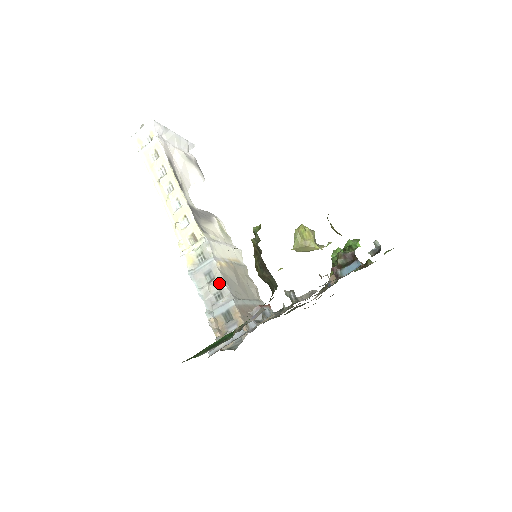
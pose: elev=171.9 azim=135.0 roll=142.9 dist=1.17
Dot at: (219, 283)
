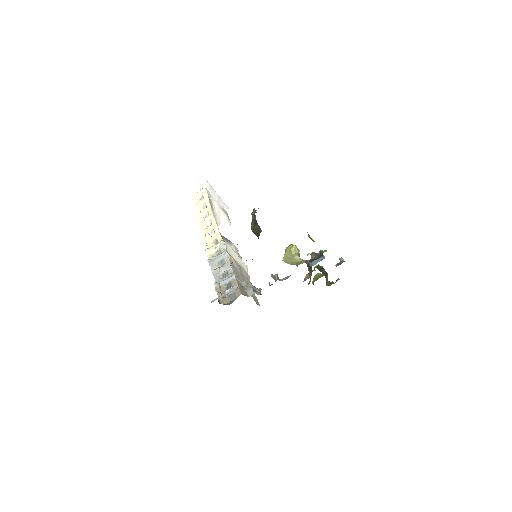
Dot at: (227, 266)
